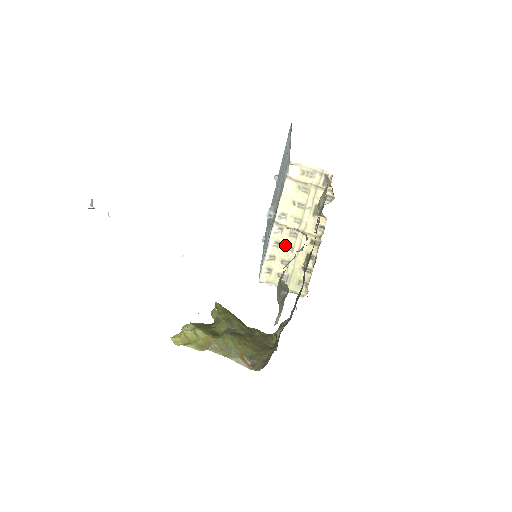
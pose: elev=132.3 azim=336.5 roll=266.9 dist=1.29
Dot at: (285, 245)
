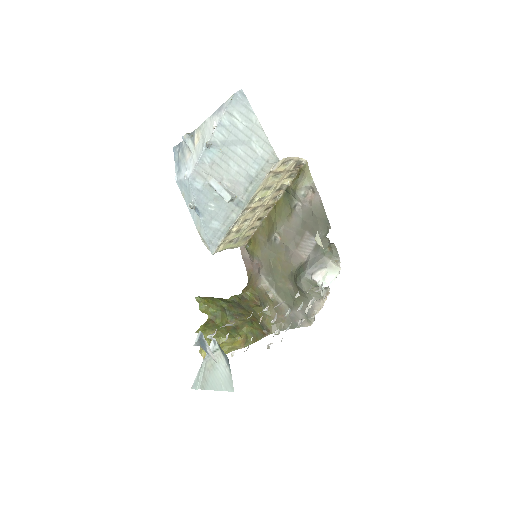
Dot at: (244, 220)
